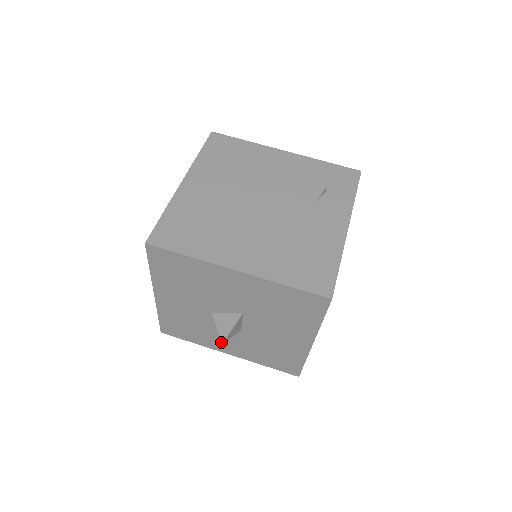
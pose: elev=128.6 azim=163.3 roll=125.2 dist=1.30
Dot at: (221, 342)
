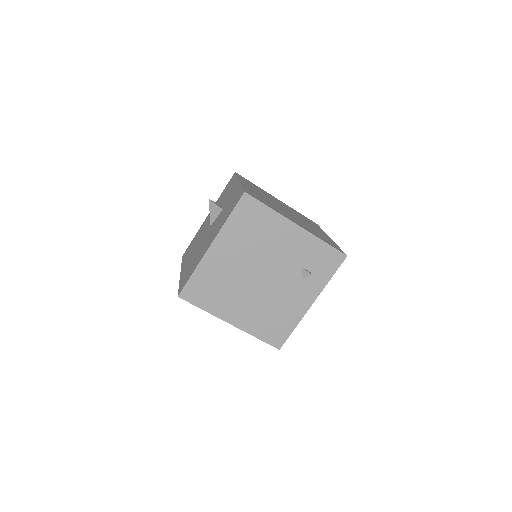
Dot at: occluded
